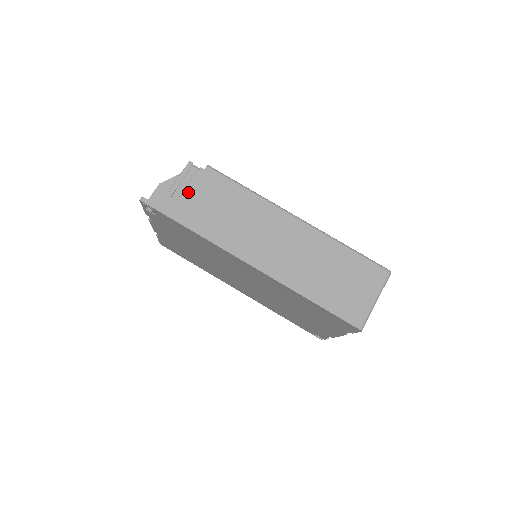
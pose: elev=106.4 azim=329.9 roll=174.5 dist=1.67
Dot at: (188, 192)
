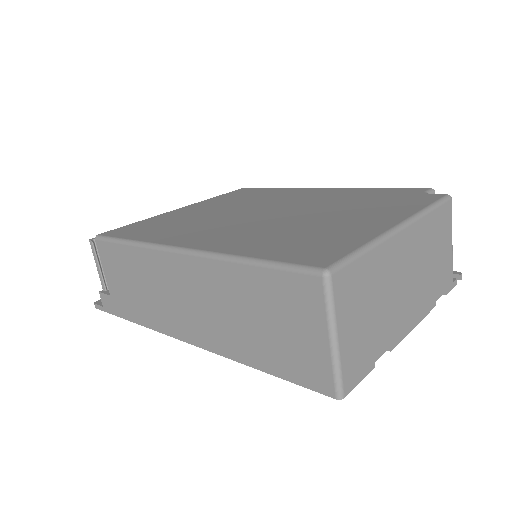
Dot at: occluded
